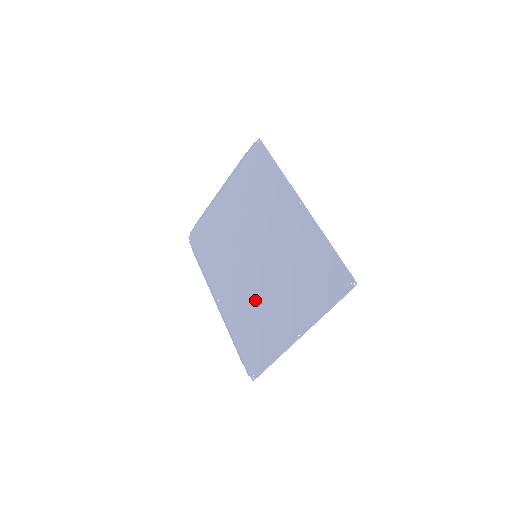
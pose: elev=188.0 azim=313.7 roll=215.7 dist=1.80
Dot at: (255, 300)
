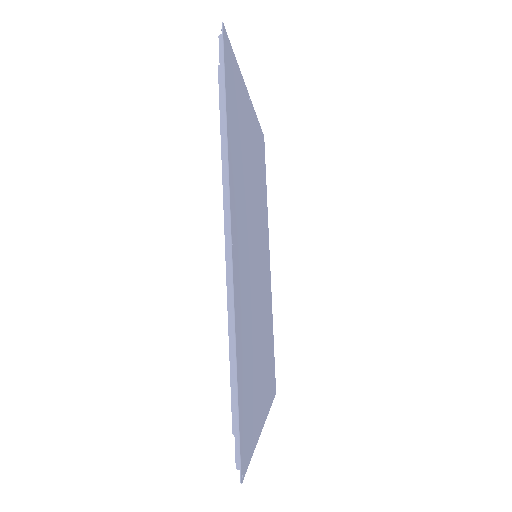
Dot at: occluded
